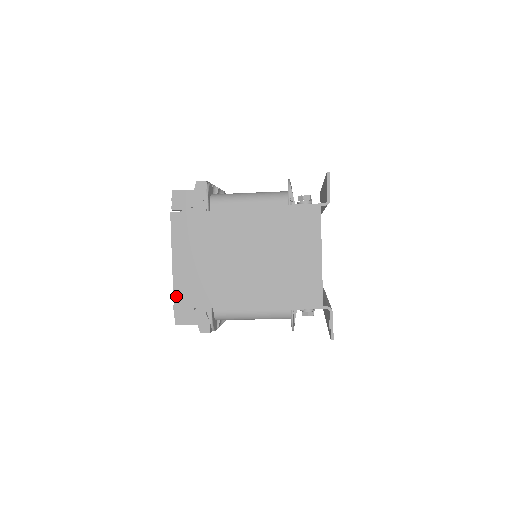
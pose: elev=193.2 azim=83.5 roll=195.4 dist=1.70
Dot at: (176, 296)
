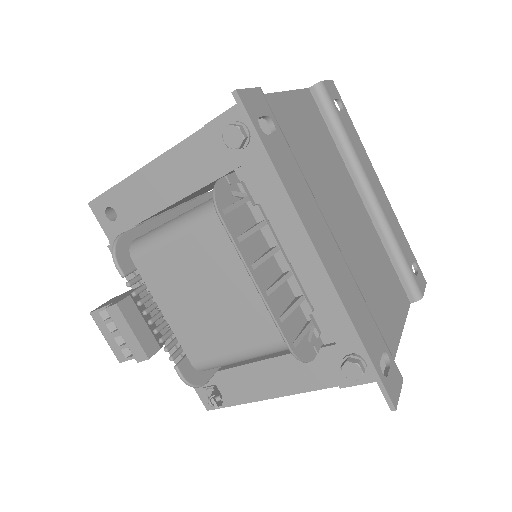
Dot at: occluded
